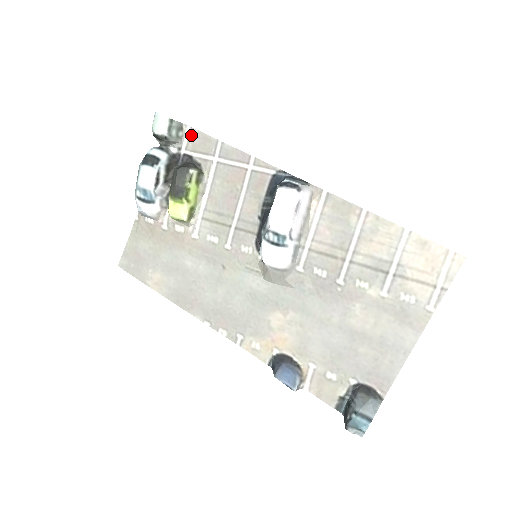
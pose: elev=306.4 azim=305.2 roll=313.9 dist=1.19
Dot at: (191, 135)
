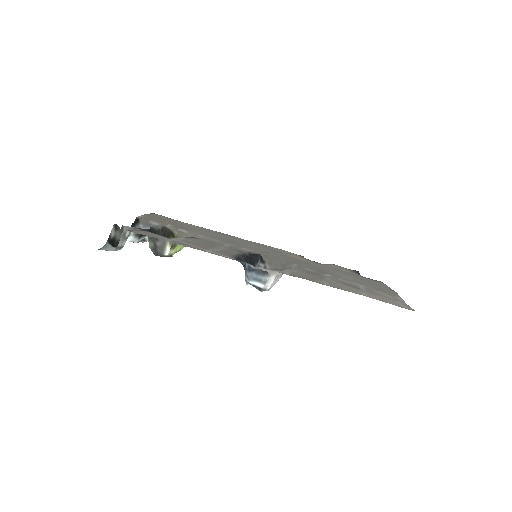
Dot at: (136, 232)
